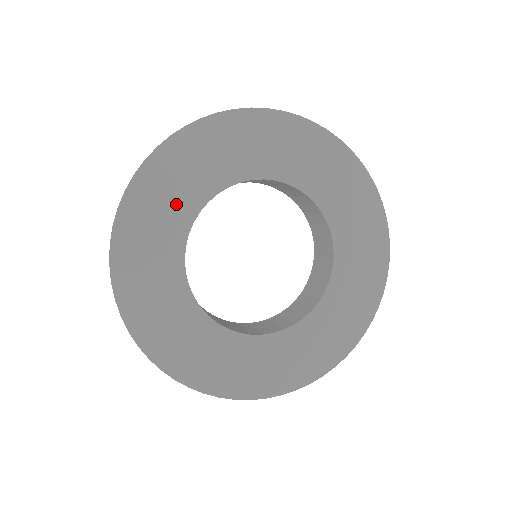
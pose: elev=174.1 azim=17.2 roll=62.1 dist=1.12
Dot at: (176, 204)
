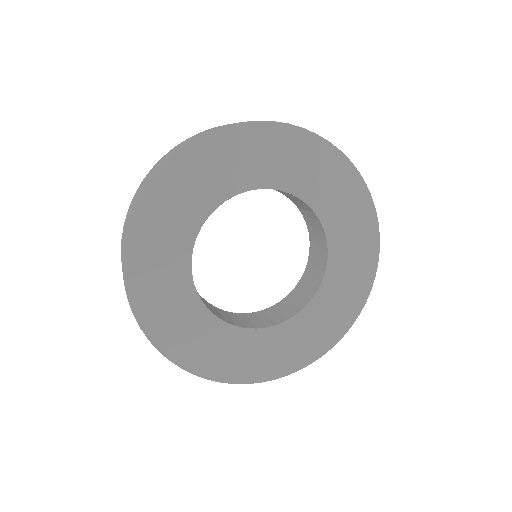
Dot at: (208, 187)
